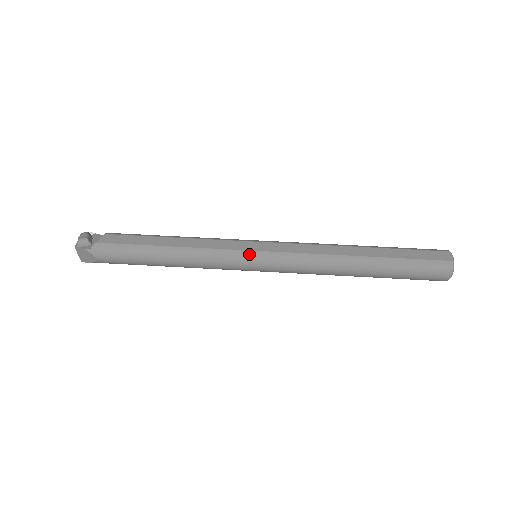
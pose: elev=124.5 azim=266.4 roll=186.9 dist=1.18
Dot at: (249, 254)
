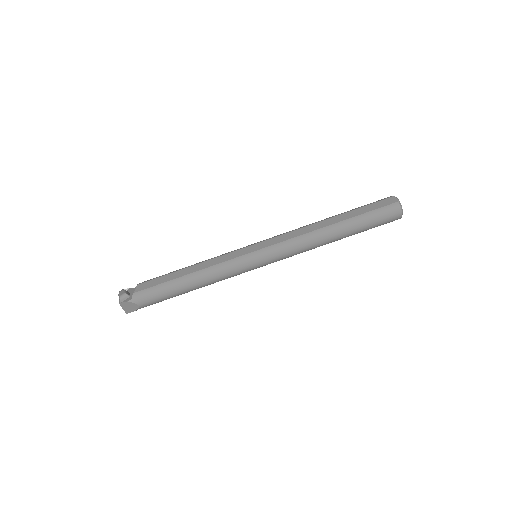
Dot at: (250, 256)
